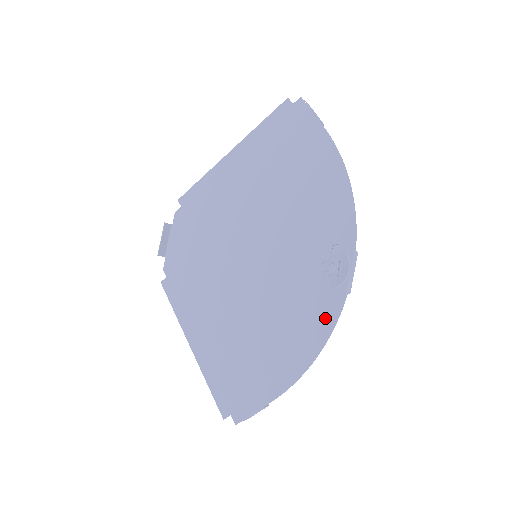
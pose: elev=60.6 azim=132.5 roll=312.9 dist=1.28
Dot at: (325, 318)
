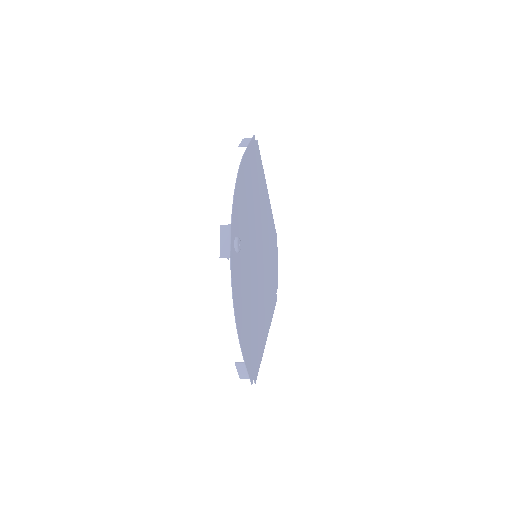
Dot at: (234, 283)
